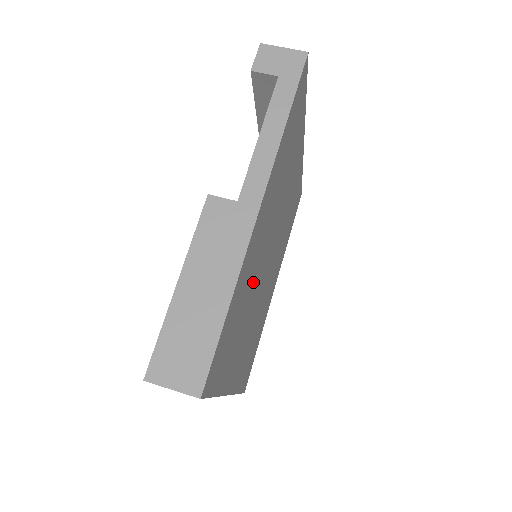
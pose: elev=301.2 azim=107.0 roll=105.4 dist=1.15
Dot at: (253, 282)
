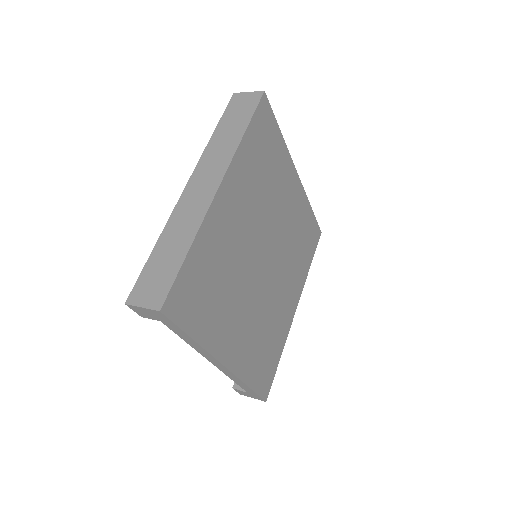
Dot at: (271, 199)
